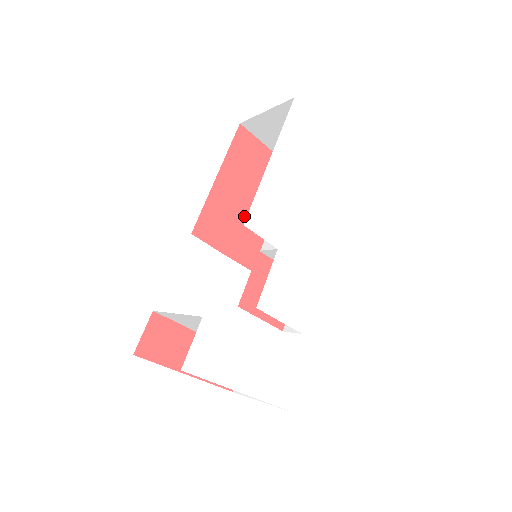
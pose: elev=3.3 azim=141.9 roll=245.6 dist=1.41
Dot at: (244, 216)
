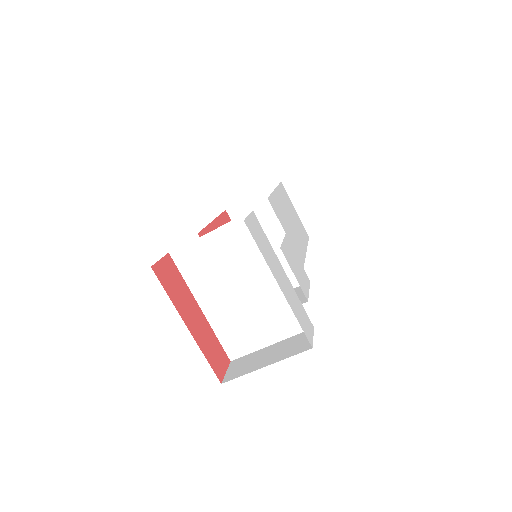
Dot at: occluded
